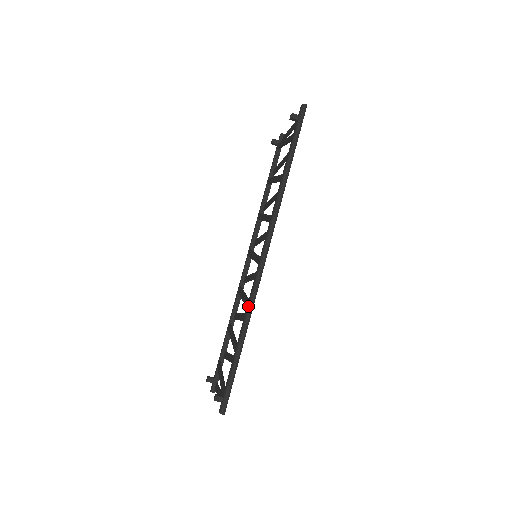
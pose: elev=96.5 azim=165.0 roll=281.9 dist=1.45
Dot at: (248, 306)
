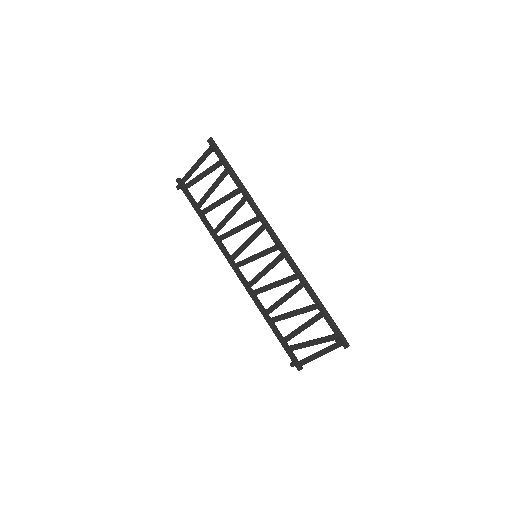
Dot at: (300, 275)
